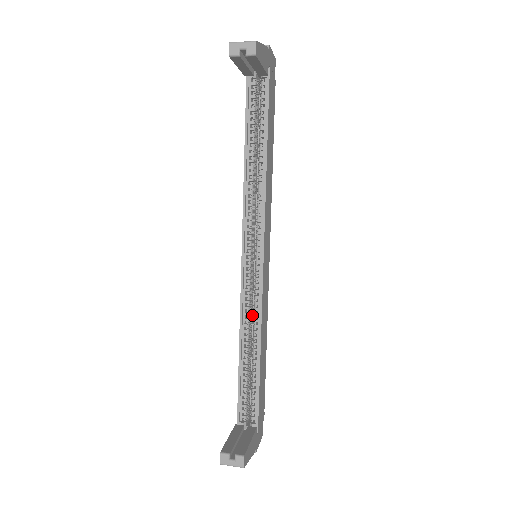
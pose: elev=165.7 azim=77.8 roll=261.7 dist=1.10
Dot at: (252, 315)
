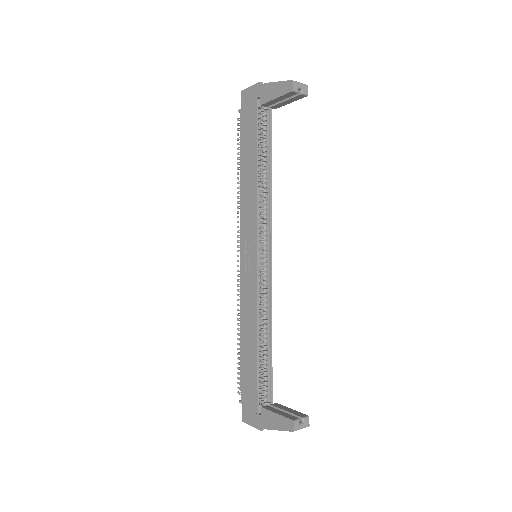
Dot at: occluded
